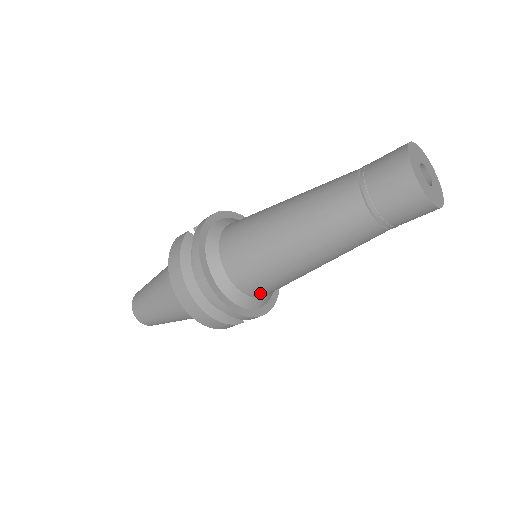
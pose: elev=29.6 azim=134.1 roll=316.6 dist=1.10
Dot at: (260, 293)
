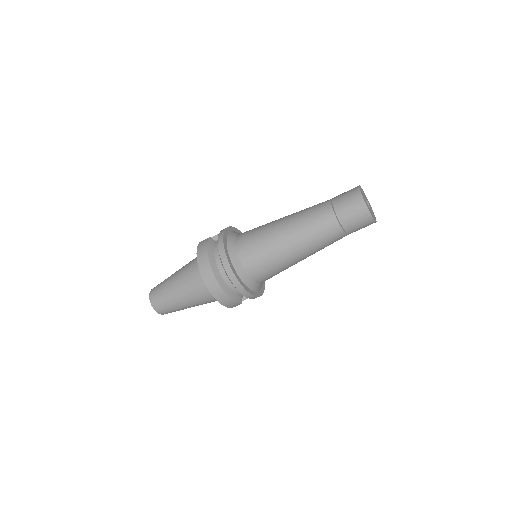
Dot at: (260, 278)
